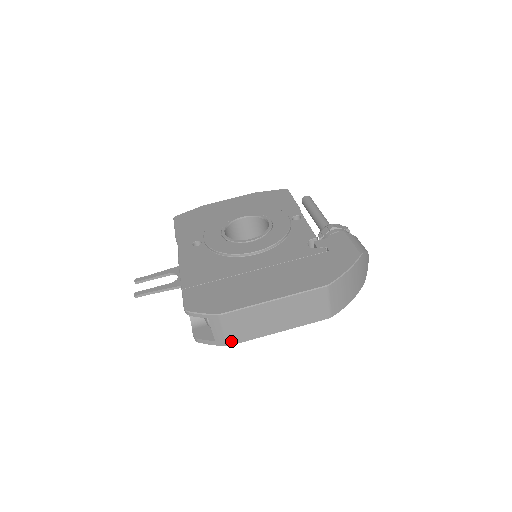
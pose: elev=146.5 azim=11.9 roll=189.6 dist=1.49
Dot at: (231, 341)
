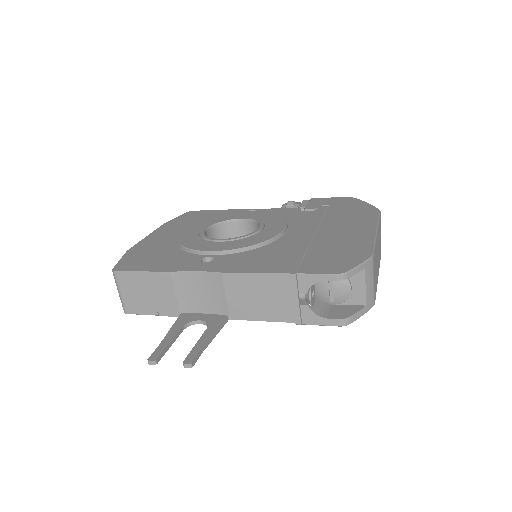
Dot at: (374, 297)
